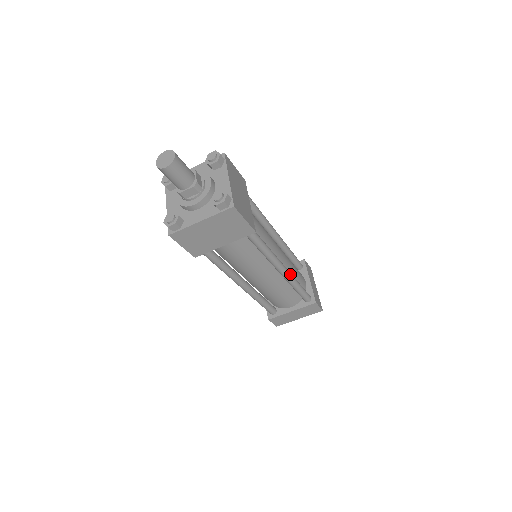
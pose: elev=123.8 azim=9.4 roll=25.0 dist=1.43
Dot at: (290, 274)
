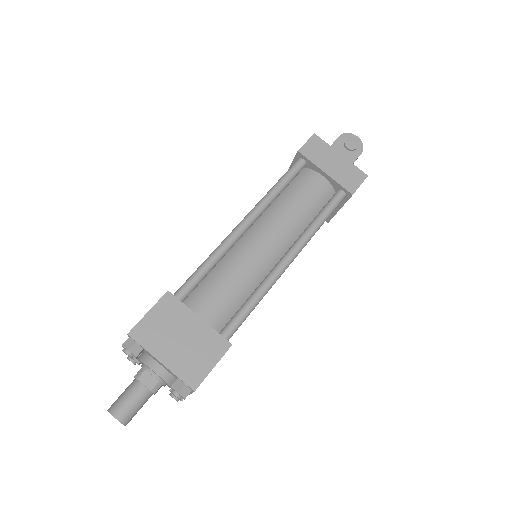
Dot at: (299, 247)
